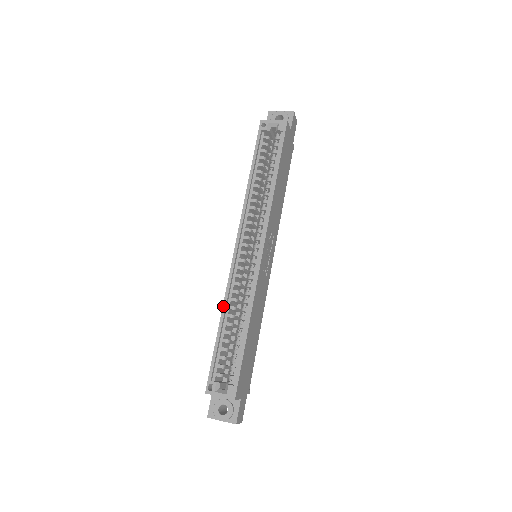
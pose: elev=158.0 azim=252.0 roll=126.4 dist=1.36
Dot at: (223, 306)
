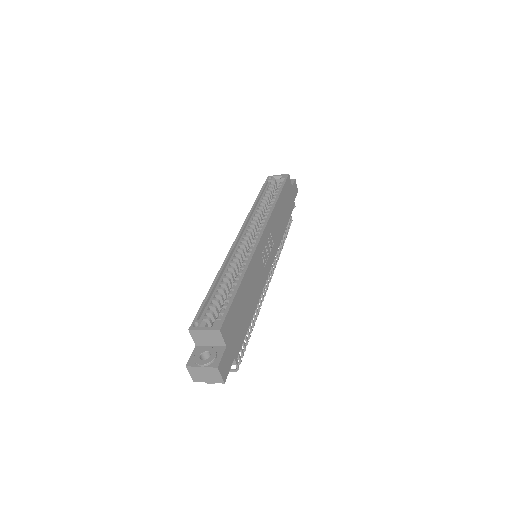
Dot at: (220, 270)
